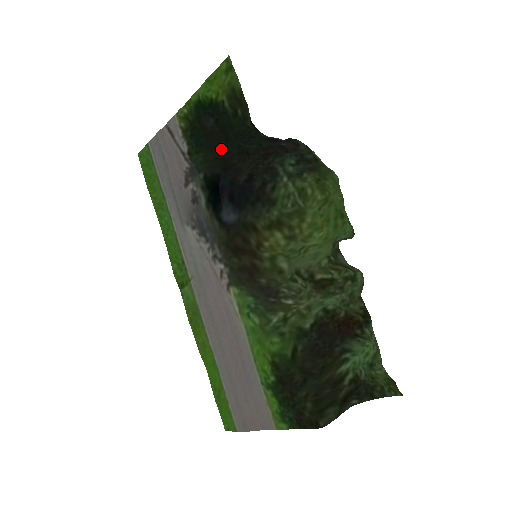
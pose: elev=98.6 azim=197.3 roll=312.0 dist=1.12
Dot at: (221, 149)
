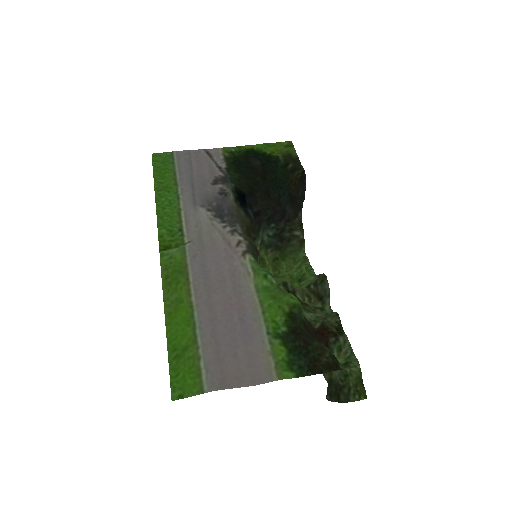
Dot at: (255, 181)
